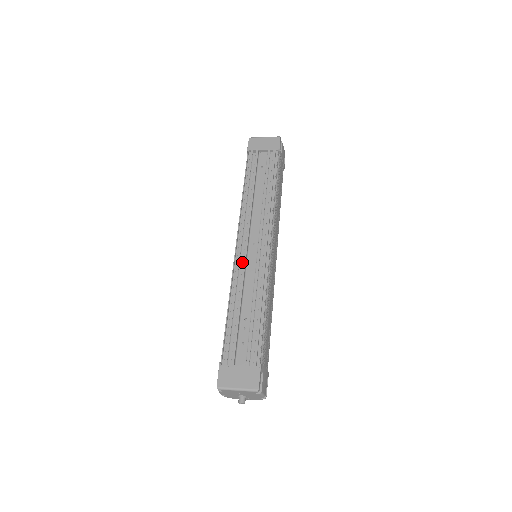
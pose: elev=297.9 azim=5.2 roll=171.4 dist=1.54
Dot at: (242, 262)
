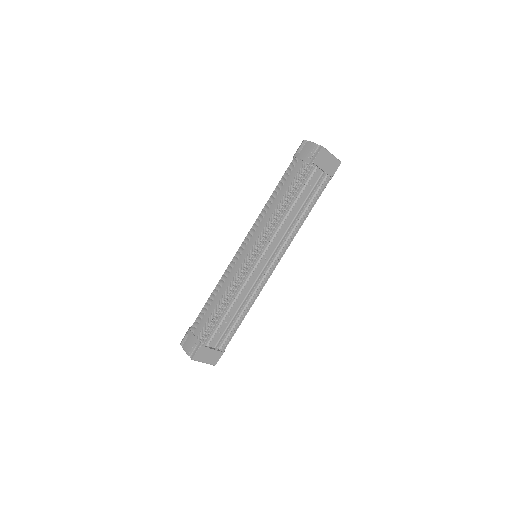
Dot at: (250, 271)
